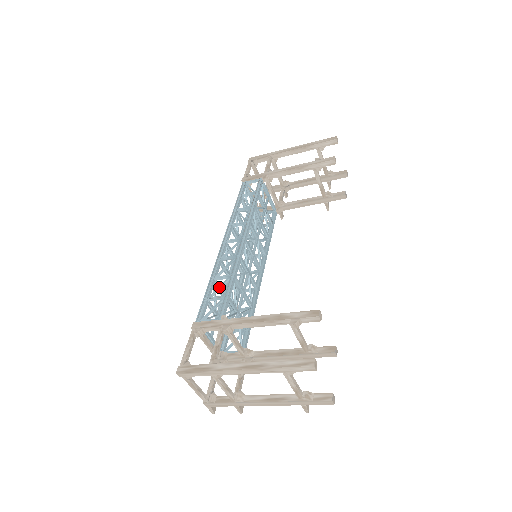
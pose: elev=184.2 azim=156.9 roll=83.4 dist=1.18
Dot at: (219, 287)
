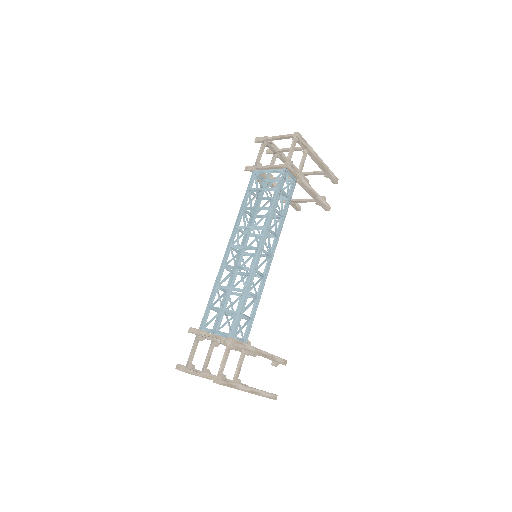
Dot at: occluded
